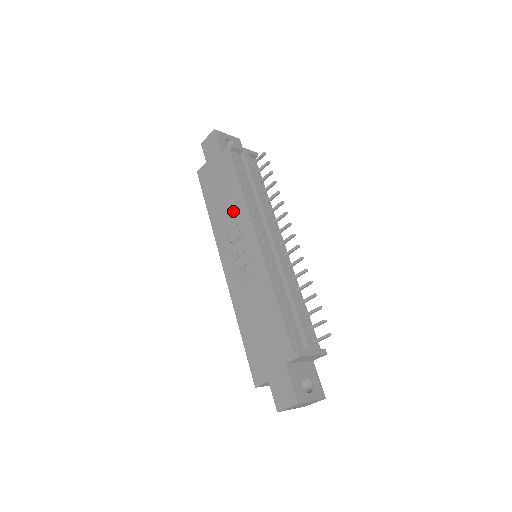
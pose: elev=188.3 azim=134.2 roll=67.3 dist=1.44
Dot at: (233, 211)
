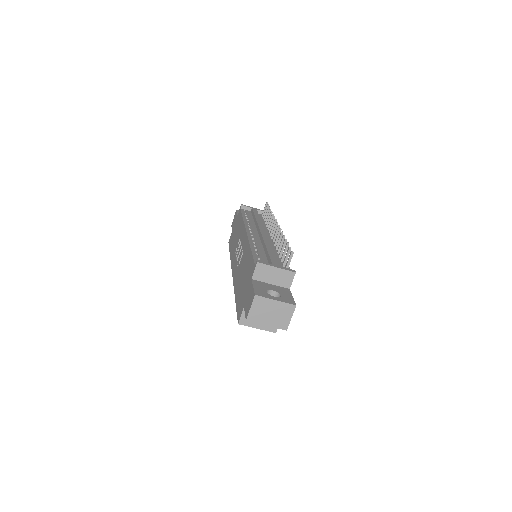
Dot at: occluded
